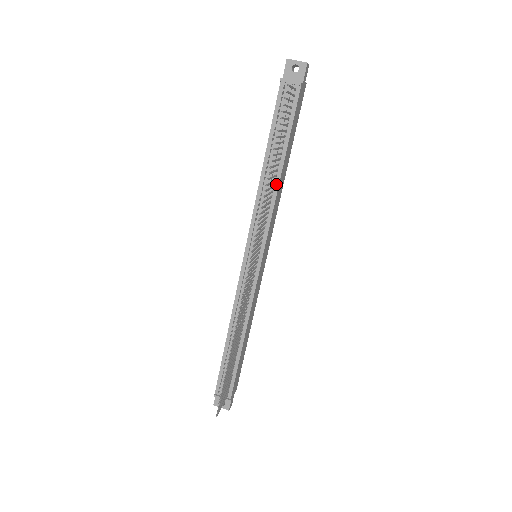
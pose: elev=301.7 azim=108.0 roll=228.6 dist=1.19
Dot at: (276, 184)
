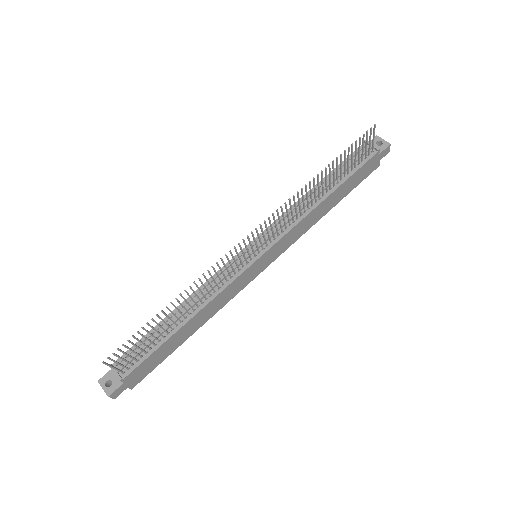
Dot at: (315, 205)
